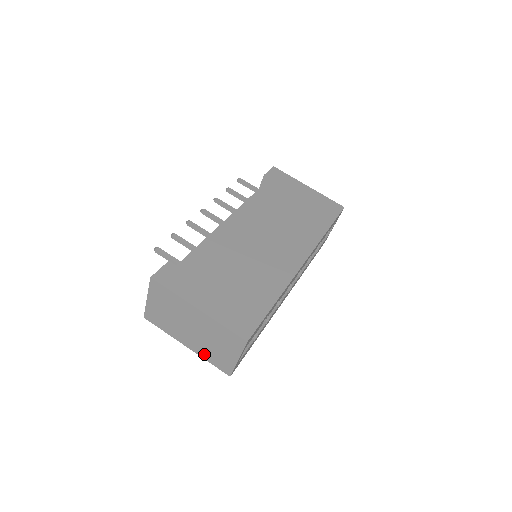
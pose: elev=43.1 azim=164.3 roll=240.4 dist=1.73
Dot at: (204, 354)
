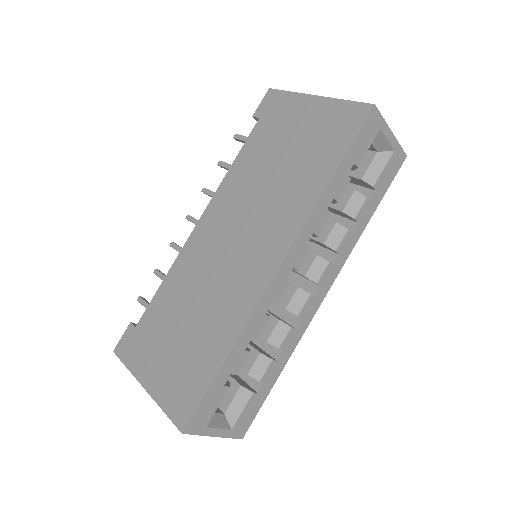
Dot at: occluded
